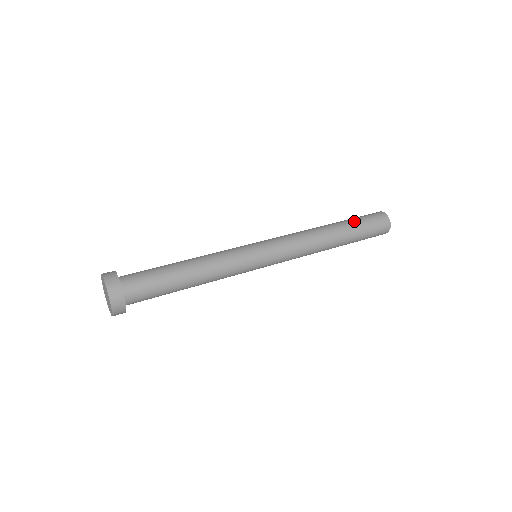
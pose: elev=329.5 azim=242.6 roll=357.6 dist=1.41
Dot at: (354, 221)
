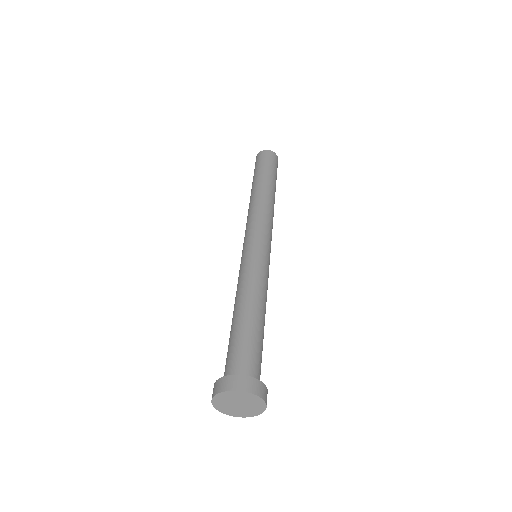
Dot at: (274, 175)
